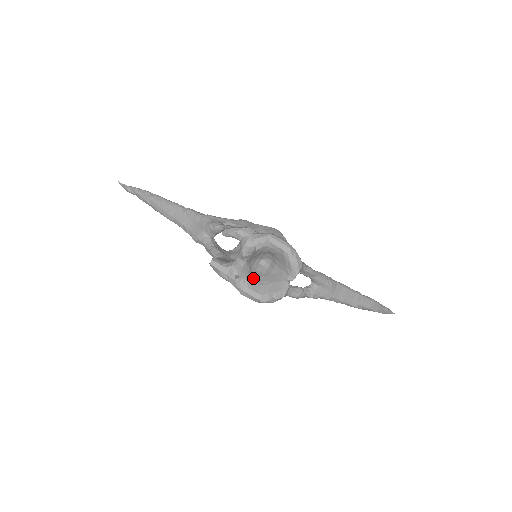
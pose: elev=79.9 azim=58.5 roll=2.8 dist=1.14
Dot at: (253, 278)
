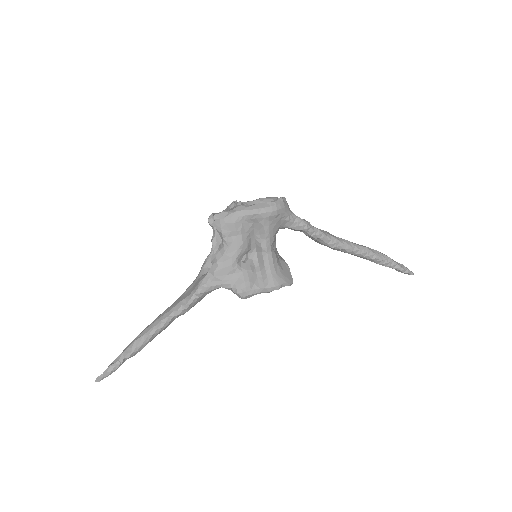
Dot at: occluded
